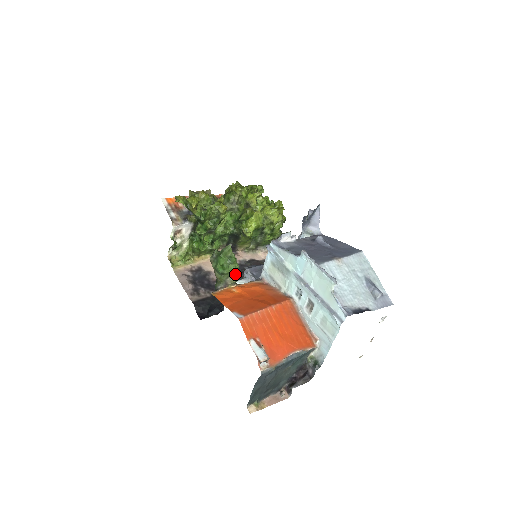
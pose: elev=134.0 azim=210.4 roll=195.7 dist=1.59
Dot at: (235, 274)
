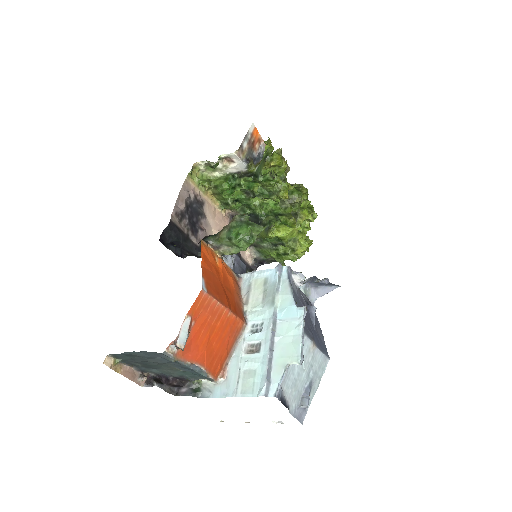
Dot at: (235, 251)
